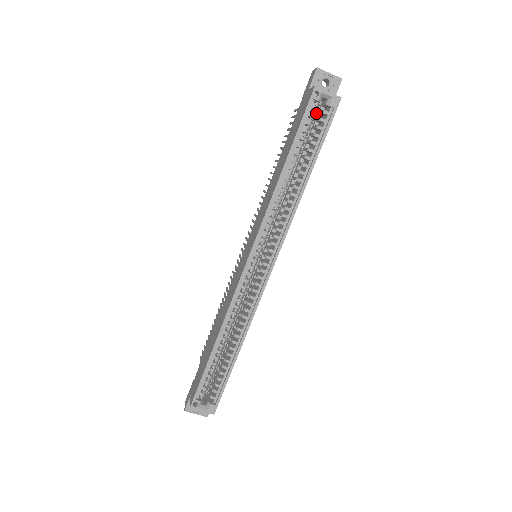
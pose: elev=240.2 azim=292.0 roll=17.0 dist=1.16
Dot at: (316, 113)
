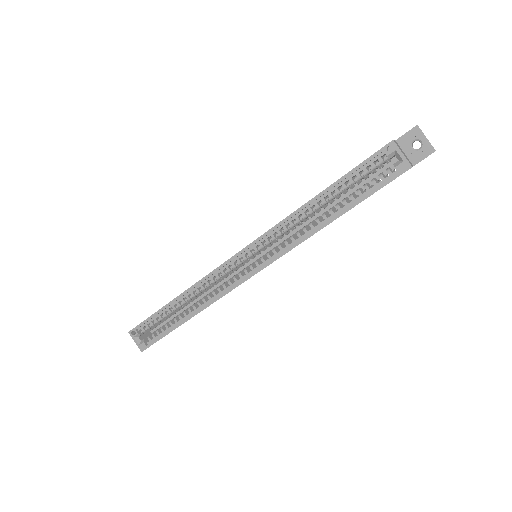
Dot at: (382, 167)
